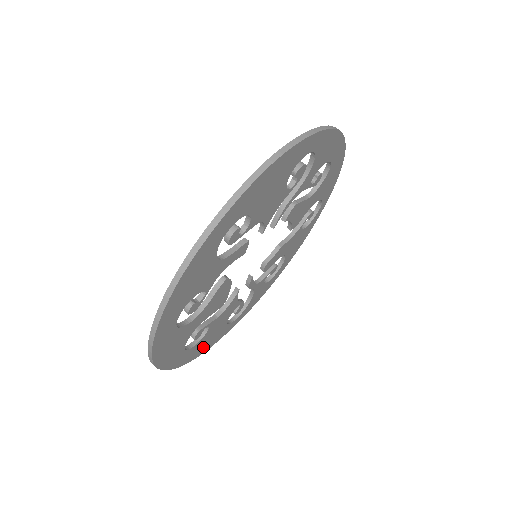
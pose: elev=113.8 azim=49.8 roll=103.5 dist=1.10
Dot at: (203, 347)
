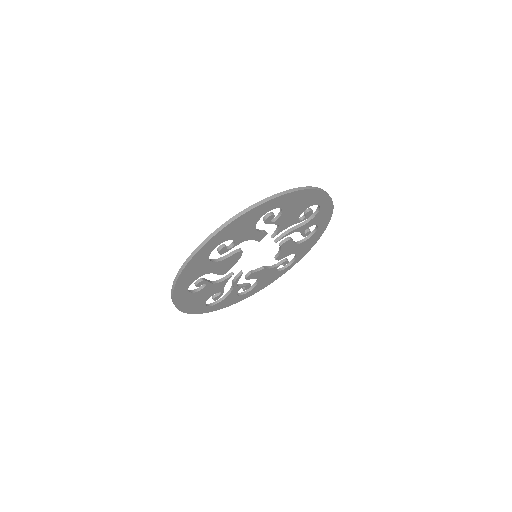
Dot at: (187, 304)
